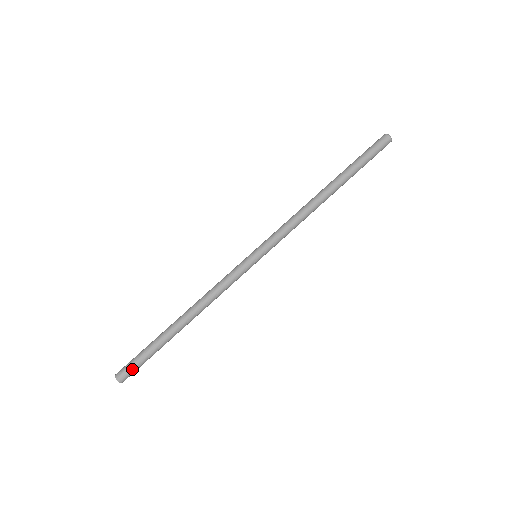
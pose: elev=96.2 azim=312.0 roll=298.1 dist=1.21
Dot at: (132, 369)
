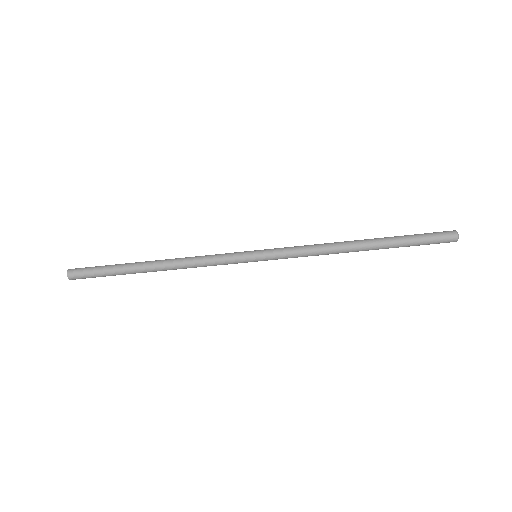
Dot at: occluded
